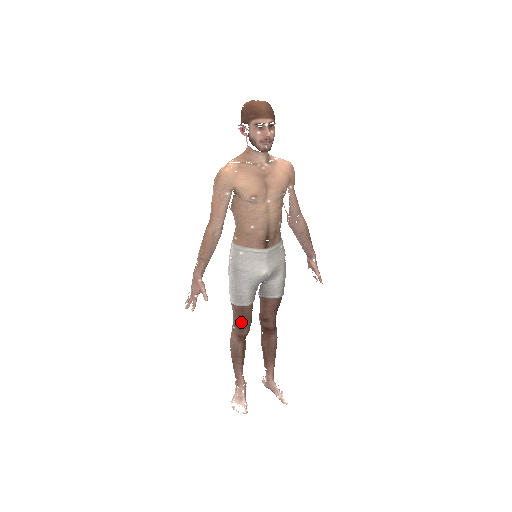
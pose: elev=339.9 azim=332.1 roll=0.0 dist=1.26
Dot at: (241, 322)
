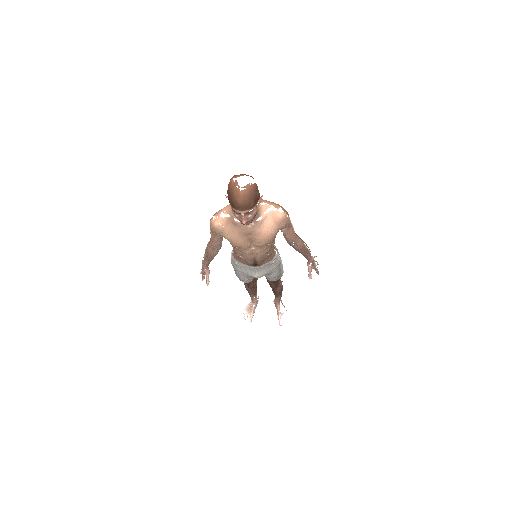
Dot at: occluded
